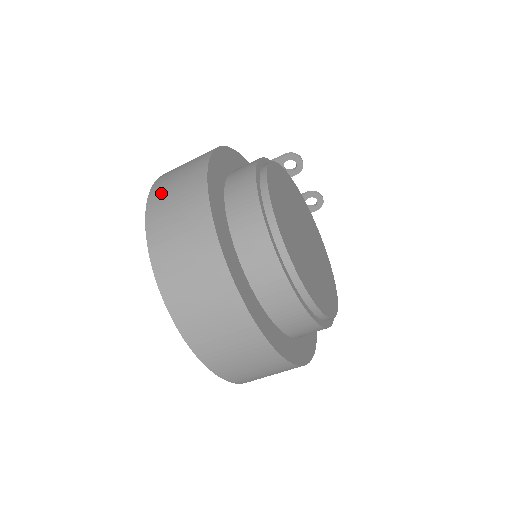
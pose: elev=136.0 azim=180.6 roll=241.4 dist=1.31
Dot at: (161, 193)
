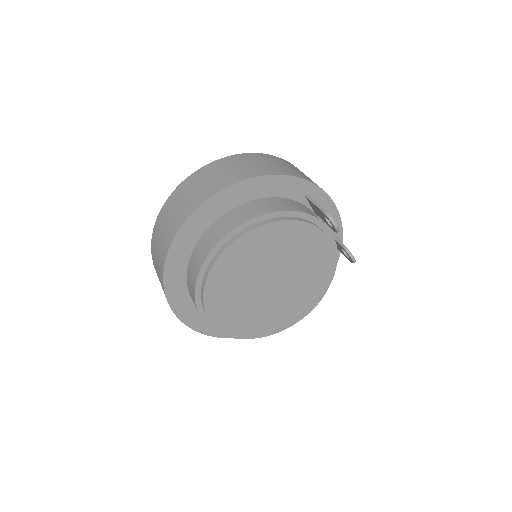
Dot at: (191, 183)
